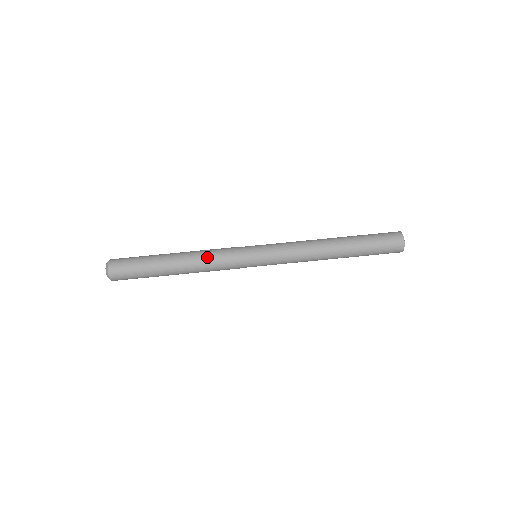
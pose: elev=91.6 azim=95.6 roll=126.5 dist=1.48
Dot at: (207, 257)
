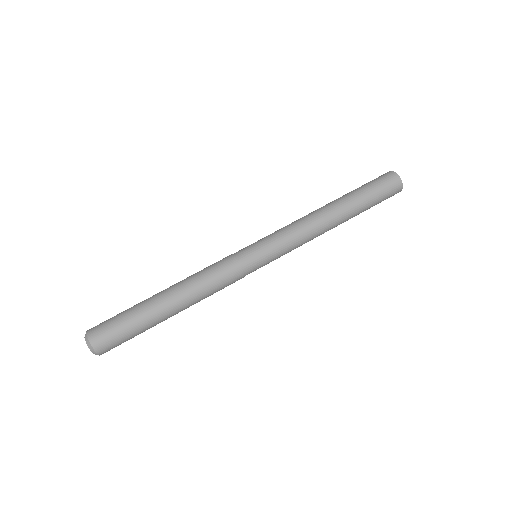
Dot at: (203, 276)
